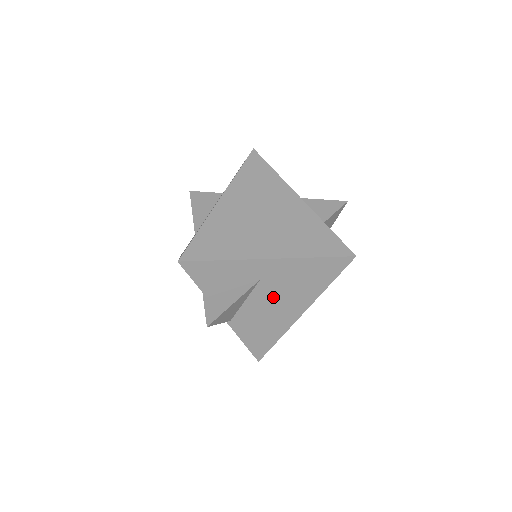
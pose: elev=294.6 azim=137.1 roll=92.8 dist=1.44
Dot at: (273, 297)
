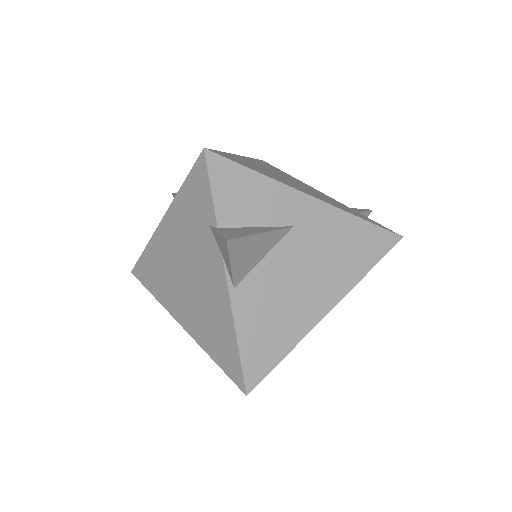
Dot at: (300, 265)
